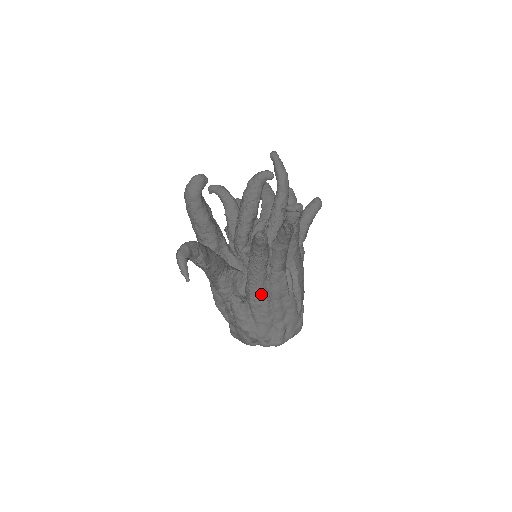
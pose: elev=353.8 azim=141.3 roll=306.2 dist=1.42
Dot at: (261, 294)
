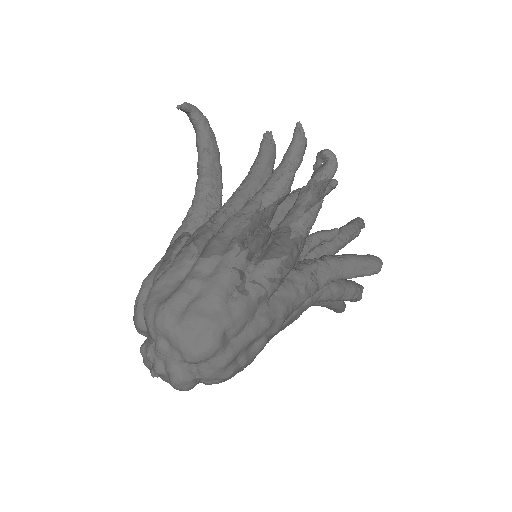
Dot at: (216, 219)
